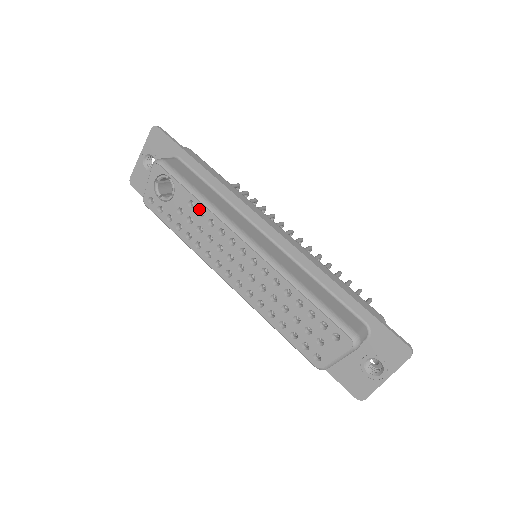
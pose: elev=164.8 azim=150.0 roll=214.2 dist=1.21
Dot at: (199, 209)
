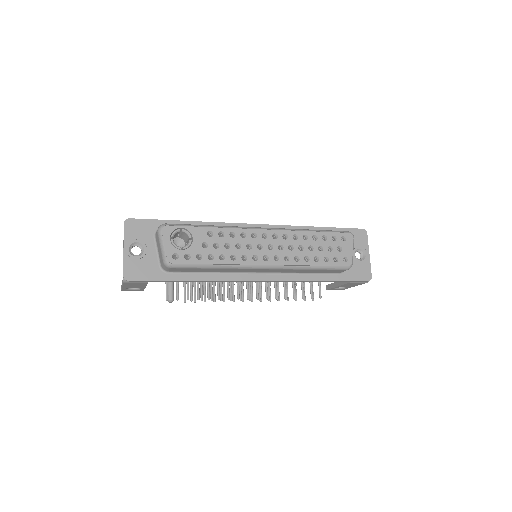
Dot at: (218, 232)
